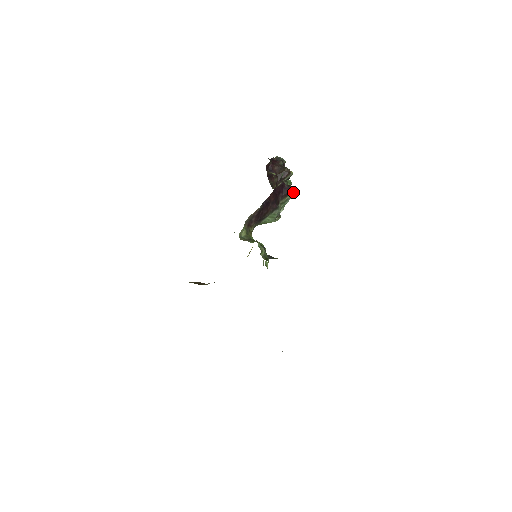
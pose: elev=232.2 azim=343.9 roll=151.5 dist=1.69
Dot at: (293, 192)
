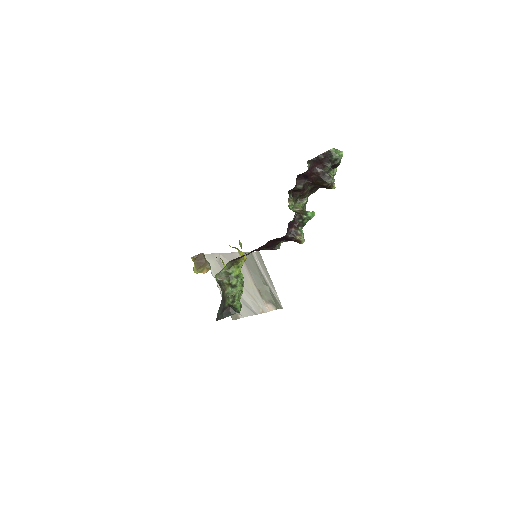
Dot at: (297, 242)
